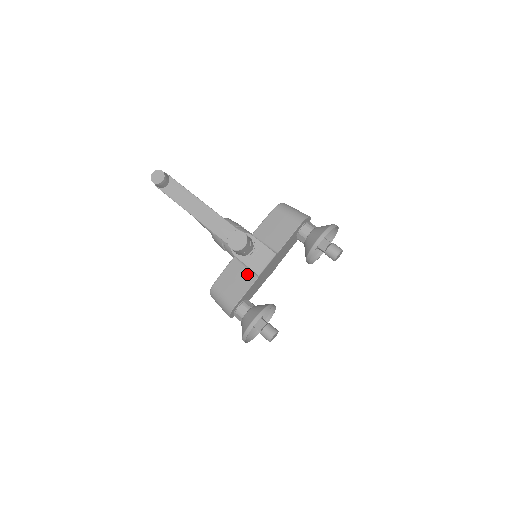
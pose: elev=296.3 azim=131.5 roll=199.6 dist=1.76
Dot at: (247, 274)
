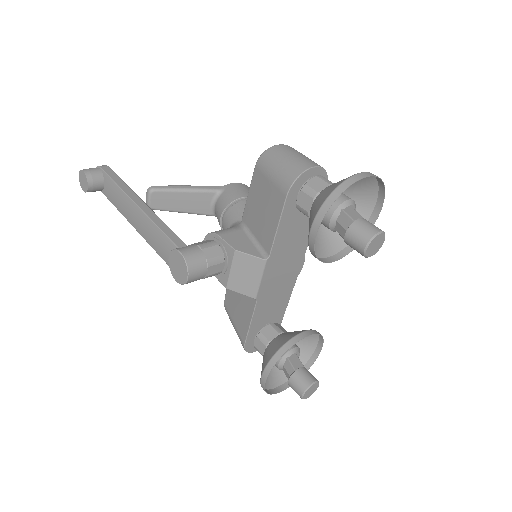
Dot at: occluded
